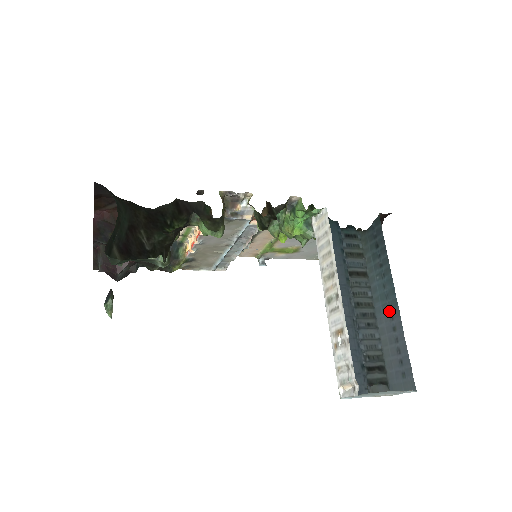
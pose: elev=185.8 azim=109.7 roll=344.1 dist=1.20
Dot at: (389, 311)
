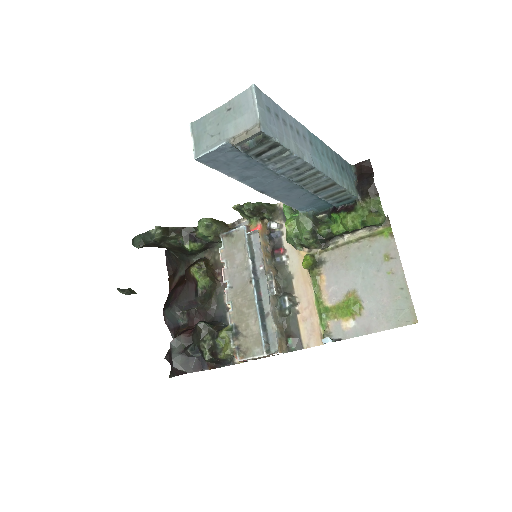
Dot at: (309, 143)
